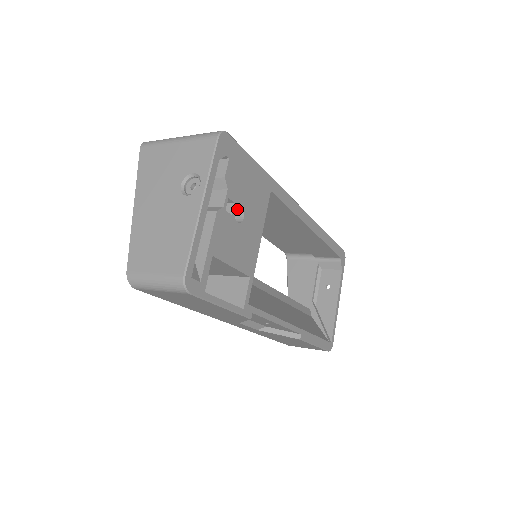
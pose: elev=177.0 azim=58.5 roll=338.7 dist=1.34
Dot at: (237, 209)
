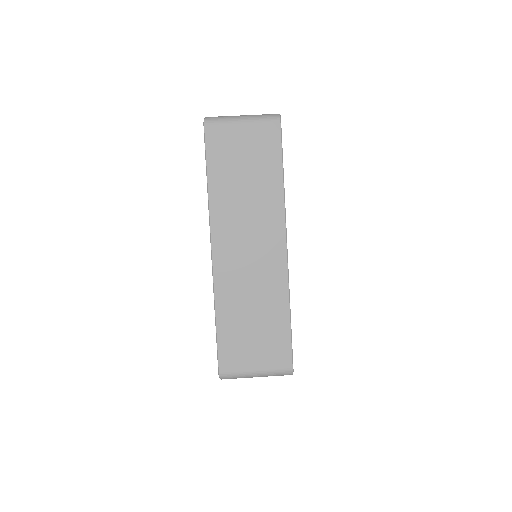
Dot at: occluded
